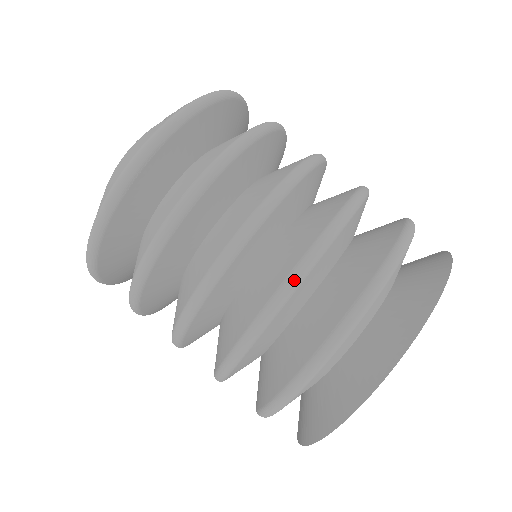
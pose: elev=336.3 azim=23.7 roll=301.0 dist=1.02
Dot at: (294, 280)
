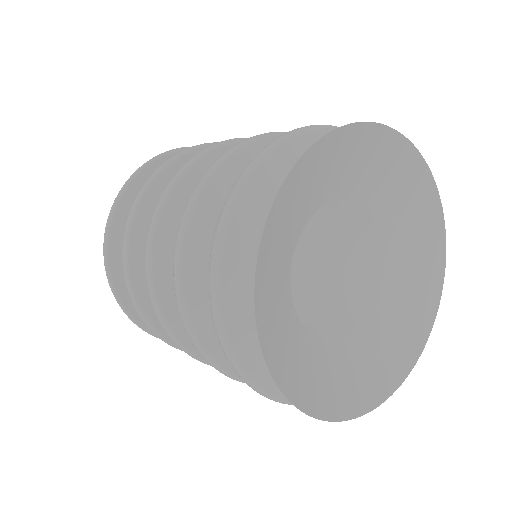
Dot at: (179, 231)
